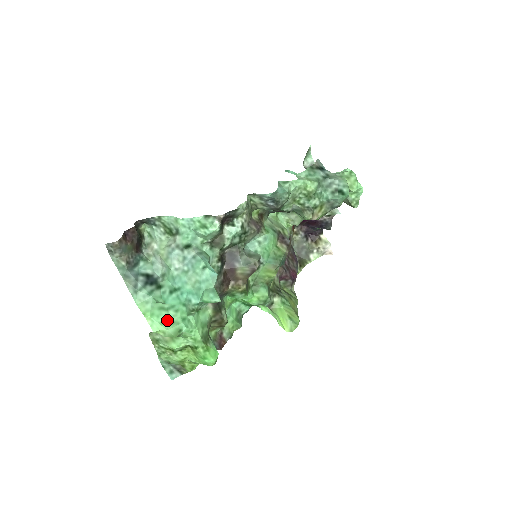
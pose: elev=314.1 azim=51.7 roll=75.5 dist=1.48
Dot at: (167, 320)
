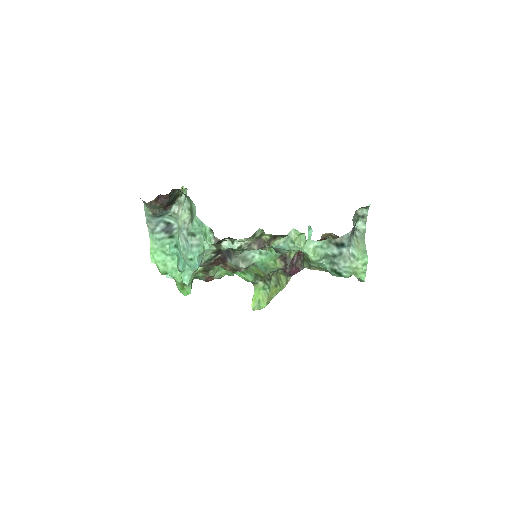
Dot at: (163, 261)
